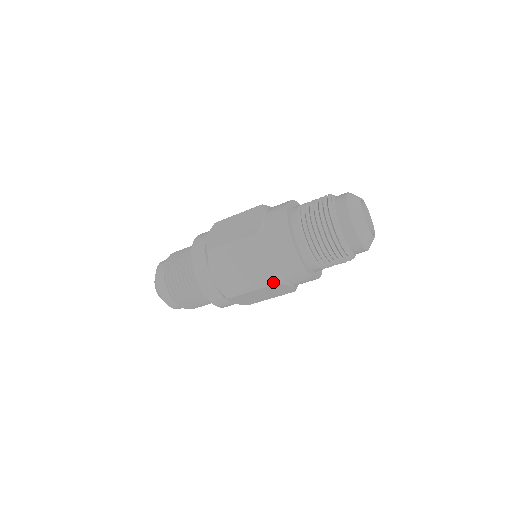
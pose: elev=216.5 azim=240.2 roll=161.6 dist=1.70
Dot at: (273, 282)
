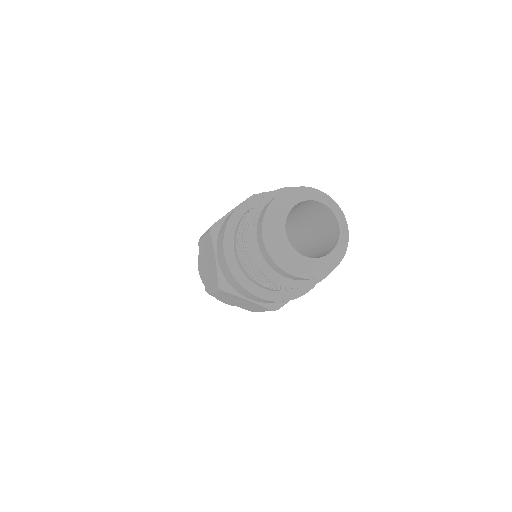
Dot at: (219, 287)
